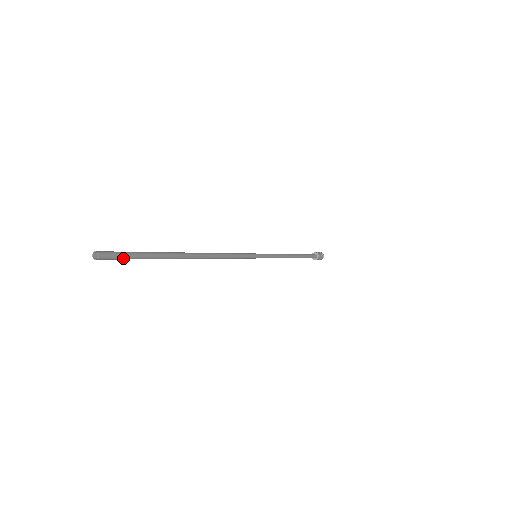
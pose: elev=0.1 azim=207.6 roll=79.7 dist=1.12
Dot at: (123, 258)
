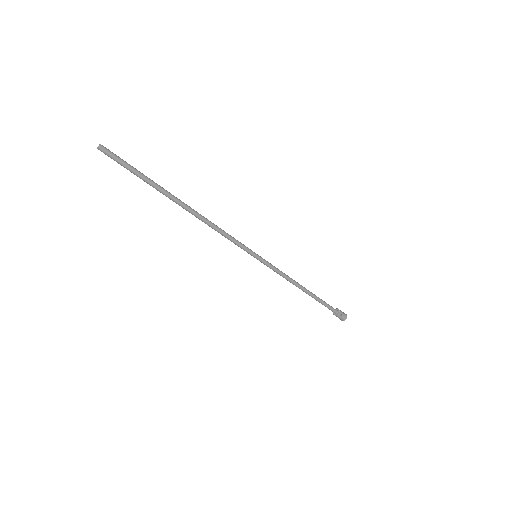
Dot at: (121, 160)
